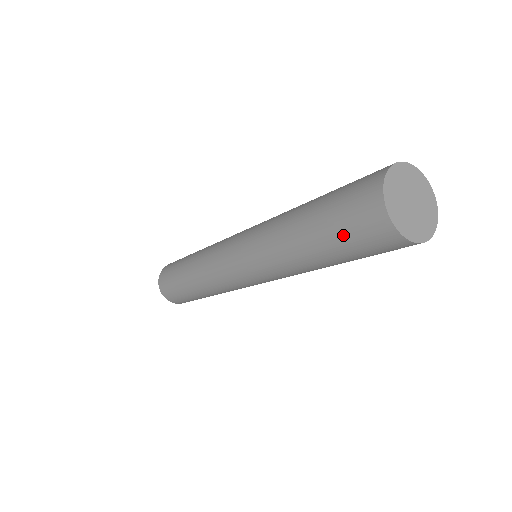
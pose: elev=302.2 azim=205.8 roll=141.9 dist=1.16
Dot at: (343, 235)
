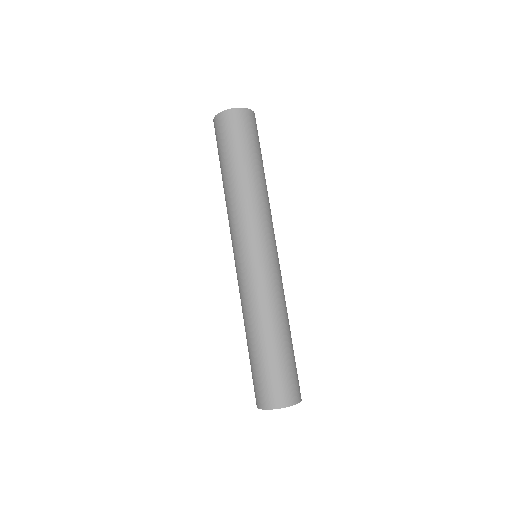
Dot at: (253, 374)
